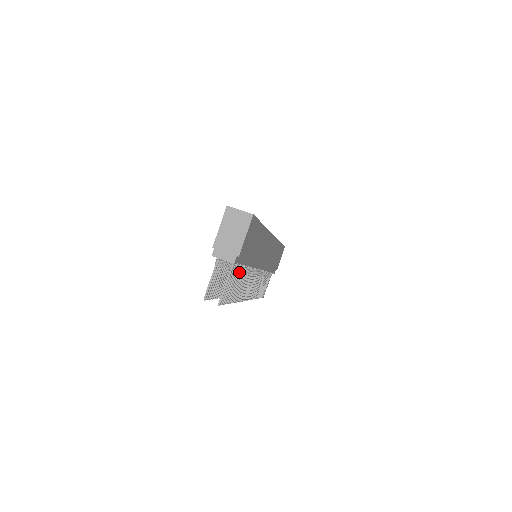
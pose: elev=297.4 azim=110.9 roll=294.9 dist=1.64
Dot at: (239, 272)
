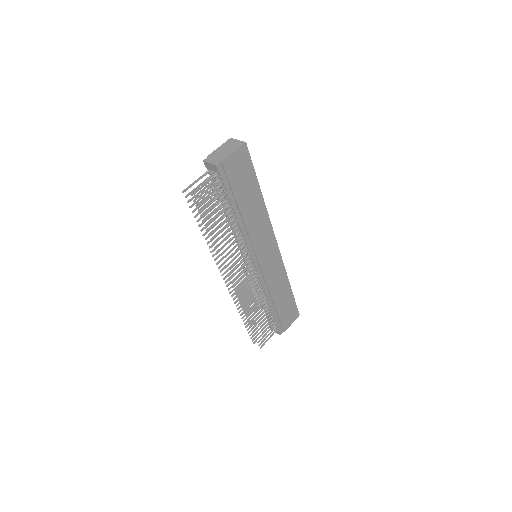
Dot at: (224, 207)
